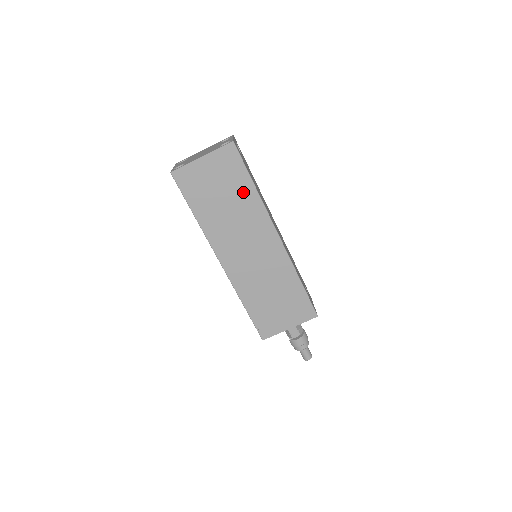
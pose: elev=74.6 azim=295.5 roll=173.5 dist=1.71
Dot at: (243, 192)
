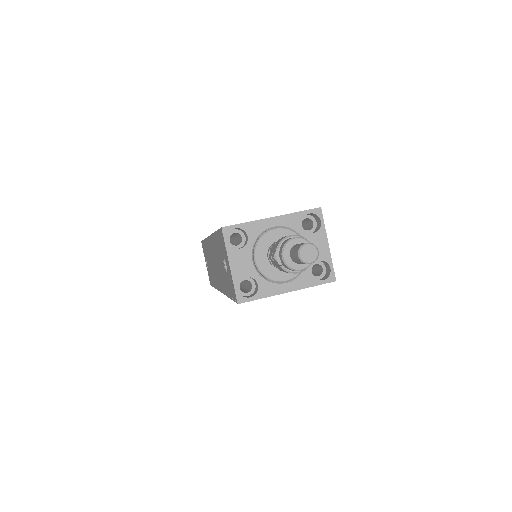
Dot at: occluded
